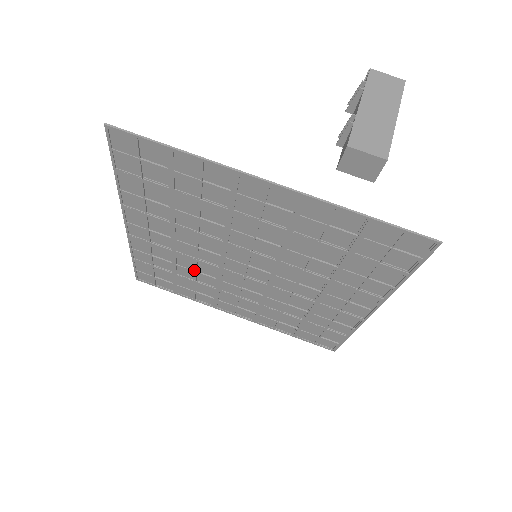
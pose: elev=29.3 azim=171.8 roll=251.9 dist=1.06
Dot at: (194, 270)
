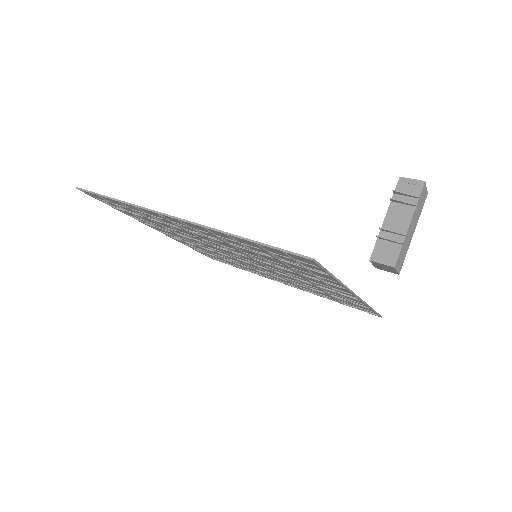
Dot at: (180, 231)
